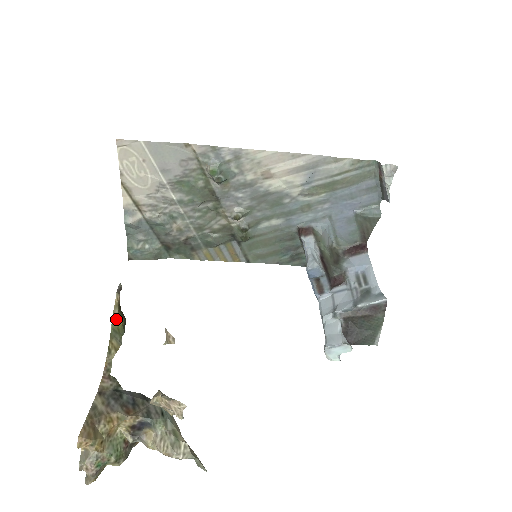
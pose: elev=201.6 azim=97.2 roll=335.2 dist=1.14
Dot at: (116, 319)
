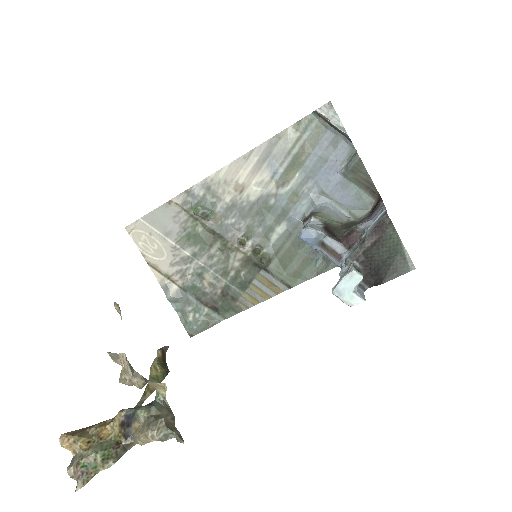
Dot at: (154, 368)
